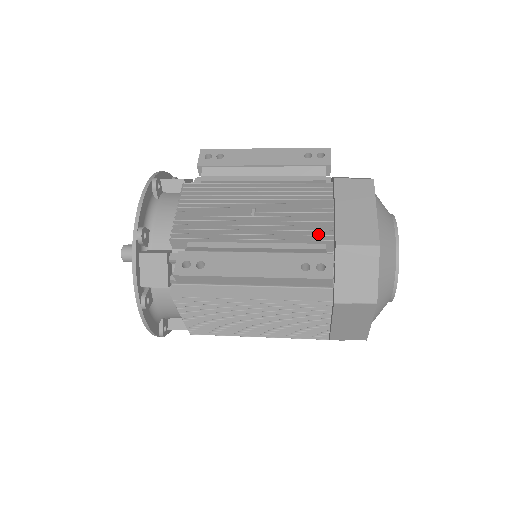
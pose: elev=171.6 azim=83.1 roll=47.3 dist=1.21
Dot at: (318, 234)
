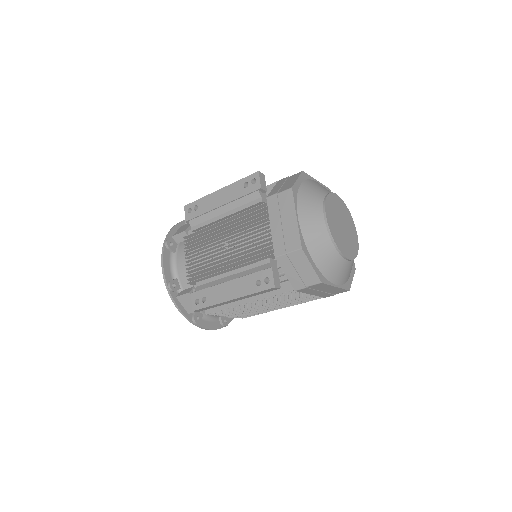
Dot at: (266, 249)
